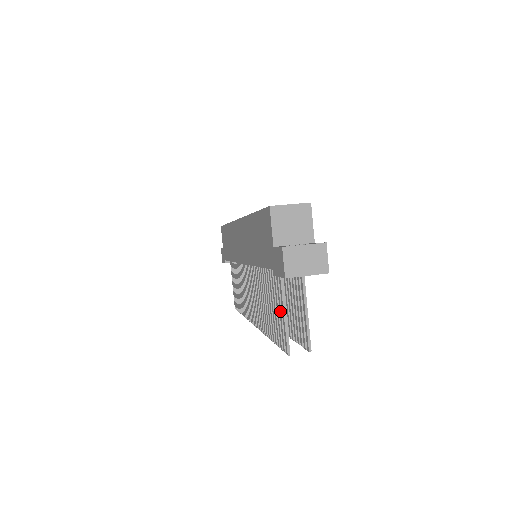
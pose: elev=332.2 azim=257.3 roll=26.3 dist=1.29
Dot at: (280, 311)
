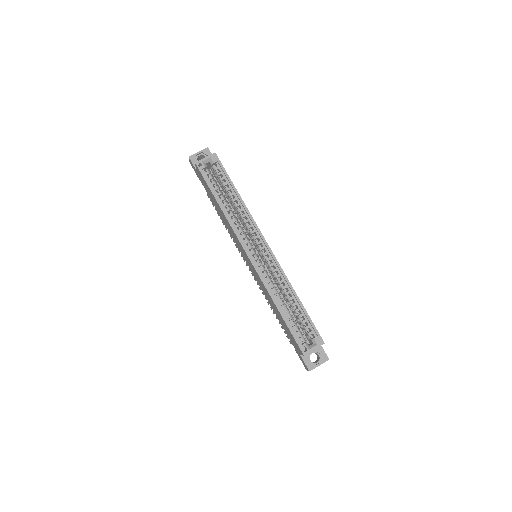
Dot at: occluded
